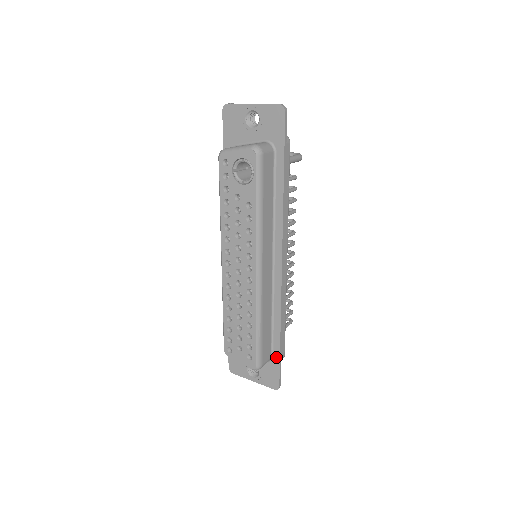
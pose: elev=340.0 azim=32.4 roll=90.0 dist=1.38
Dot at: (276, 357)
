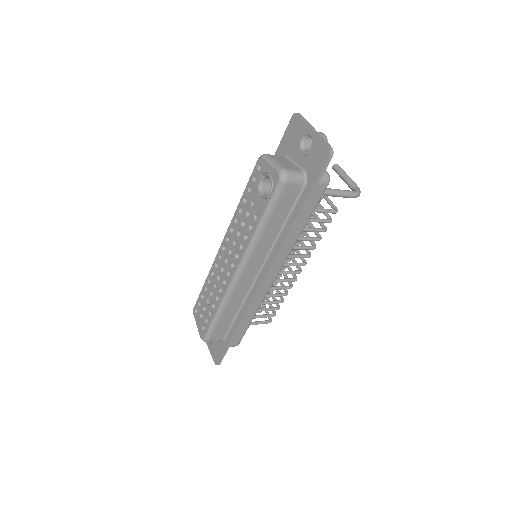
Dot at: (226, 342)
